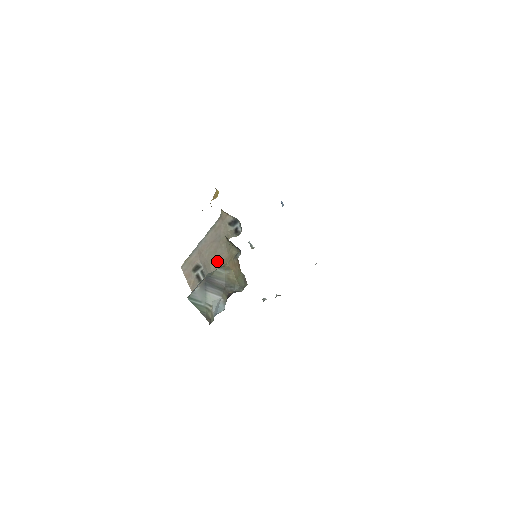
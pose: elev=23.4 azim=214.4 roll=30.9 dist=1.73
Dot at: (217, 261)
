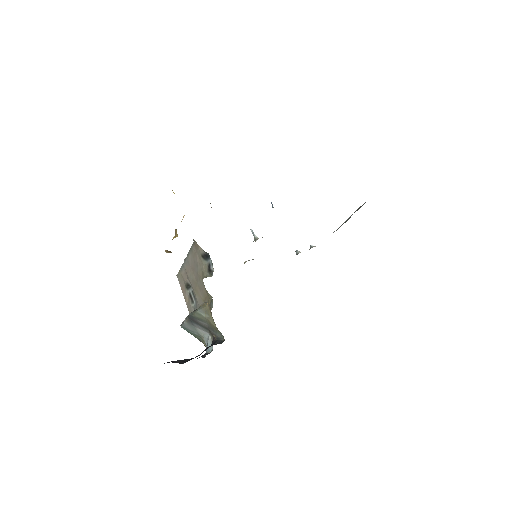
Dot at: (200, 294)
